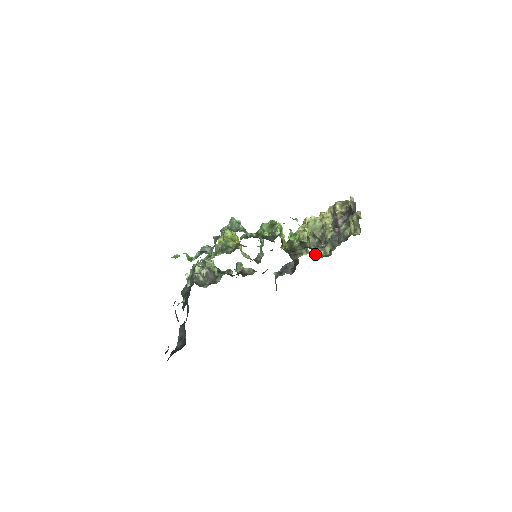
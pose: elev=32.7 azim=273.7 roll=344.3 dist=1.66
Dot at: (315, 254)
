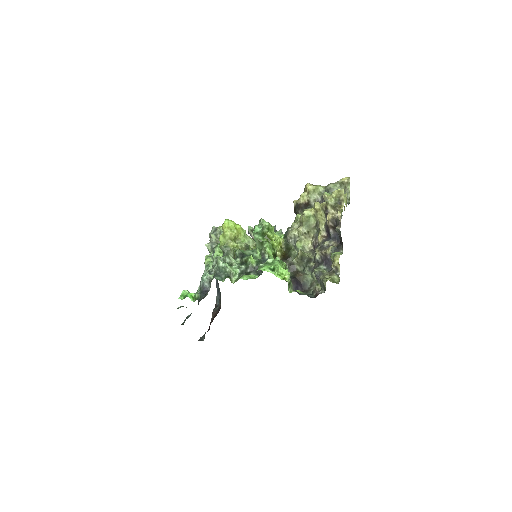
Dot at: (301, 287)
